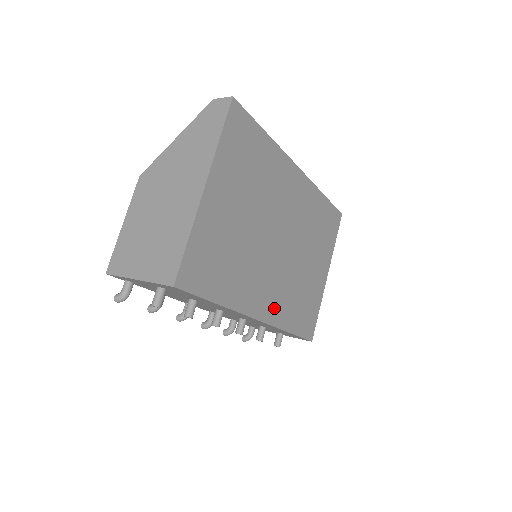
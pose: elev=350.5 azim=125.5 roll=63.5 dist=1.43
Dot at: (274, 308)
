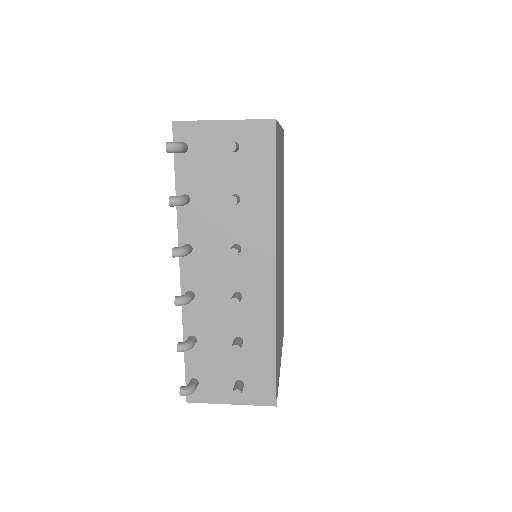
Dot at: (277, 293)
